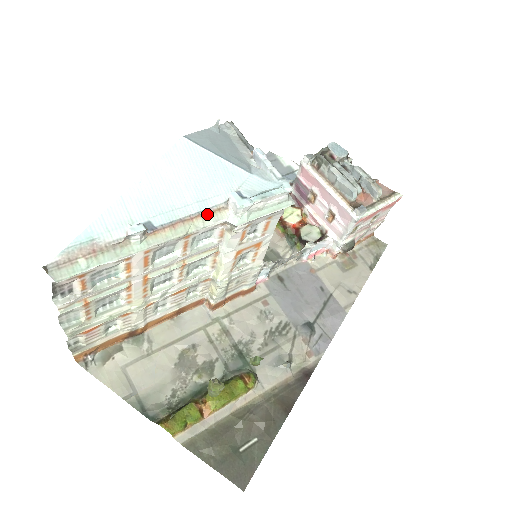
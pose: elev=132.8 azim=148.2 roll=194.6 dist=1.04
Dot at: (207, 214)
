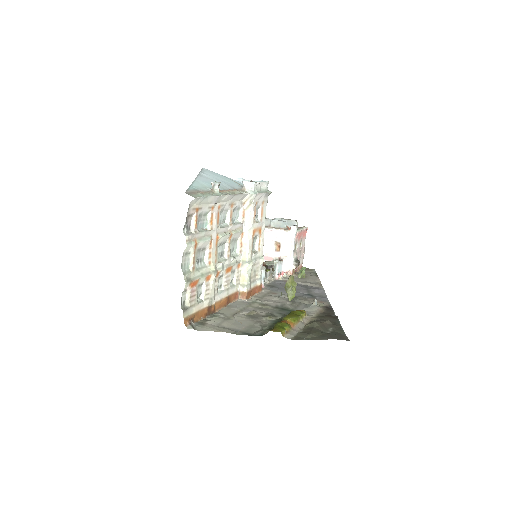
Dot at: (238, 190)
